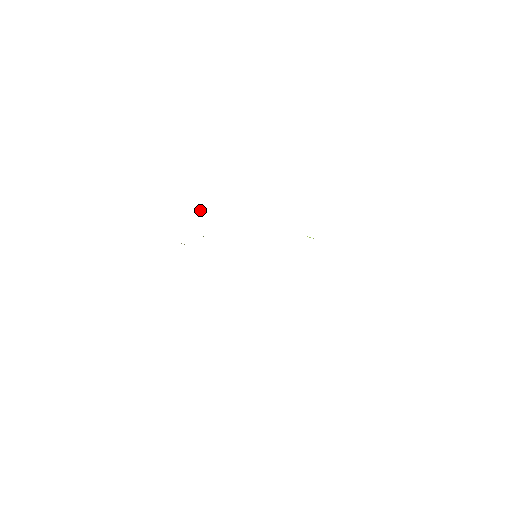
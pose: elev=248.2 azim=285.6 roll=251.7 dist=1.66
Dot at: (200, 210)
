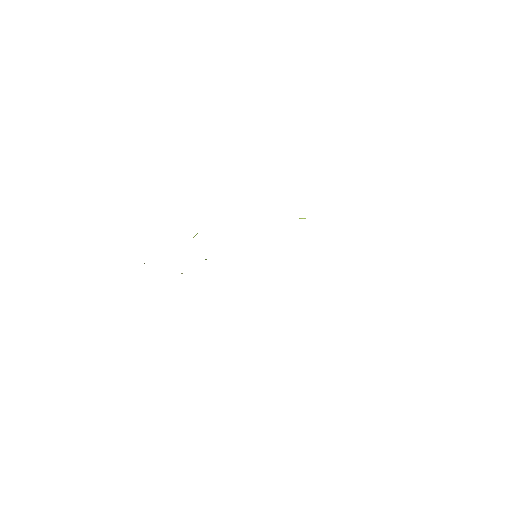
Dot at: occluded
